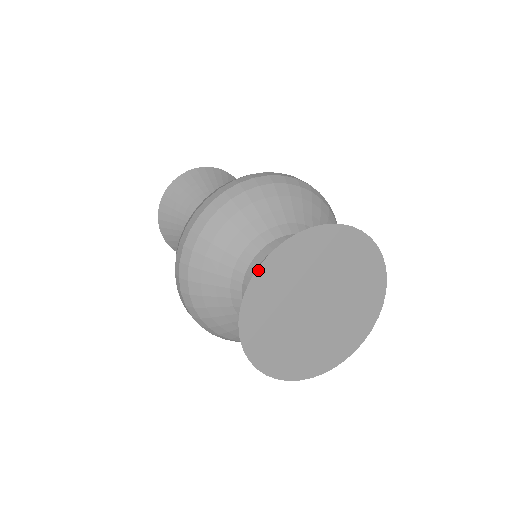
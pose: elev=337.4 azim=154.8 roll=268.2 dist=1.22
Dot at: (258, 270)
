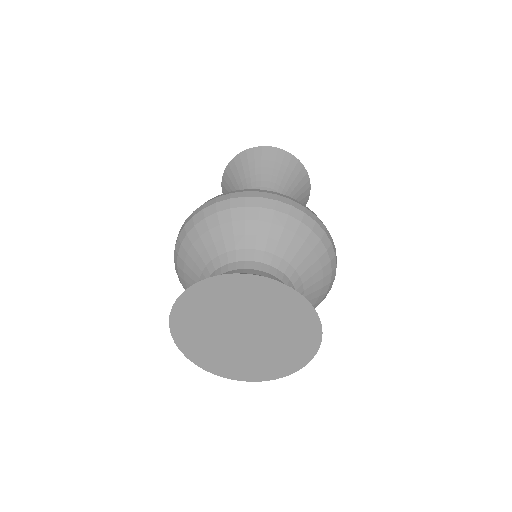
Dot at: (246, 275)
